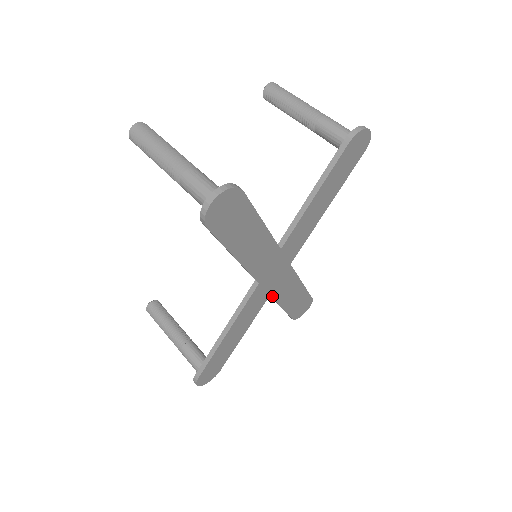
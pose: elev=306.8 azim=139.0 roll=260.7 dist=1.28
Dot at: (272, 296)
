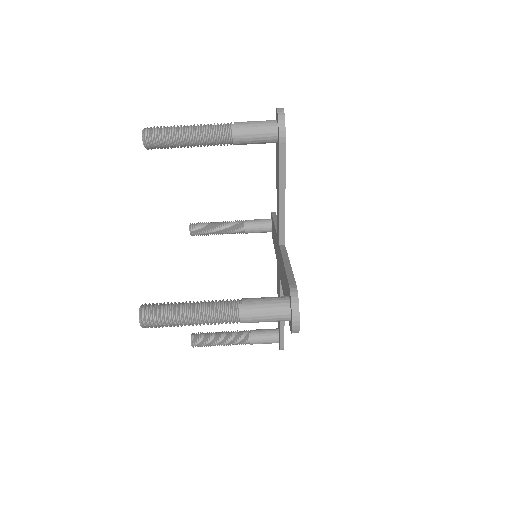
Dot at: occluded
